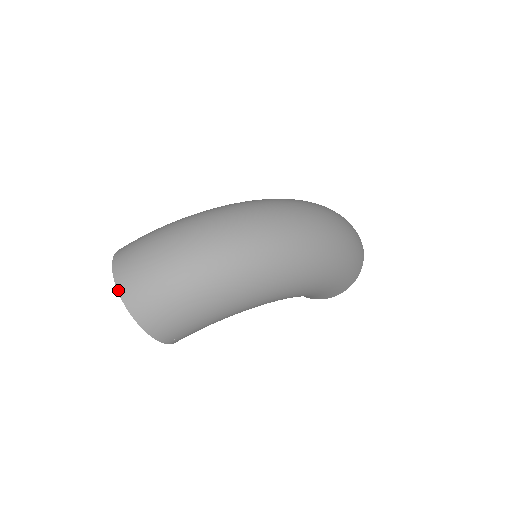
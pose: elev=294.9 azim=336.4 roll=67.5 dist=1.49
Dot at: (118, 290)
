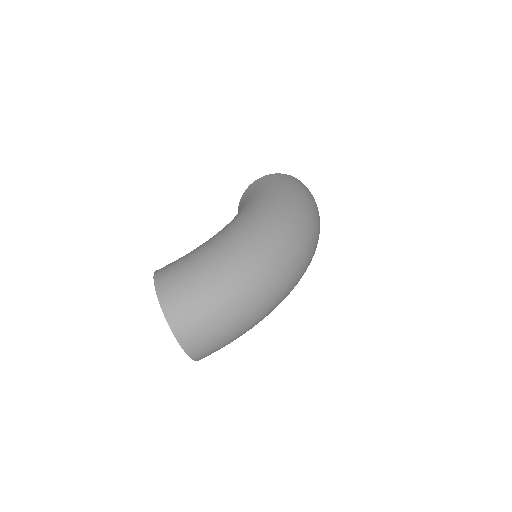
Dot at: (182, 347)
